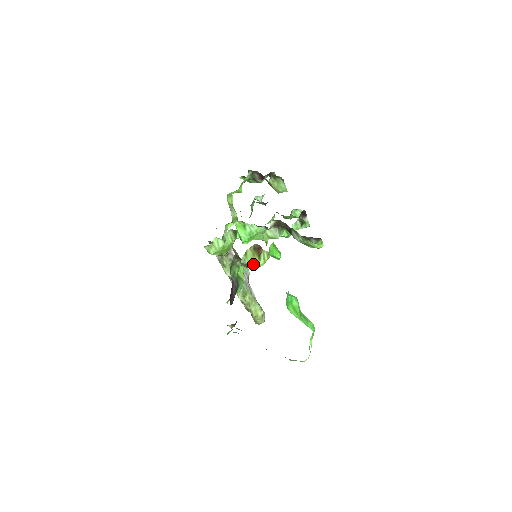
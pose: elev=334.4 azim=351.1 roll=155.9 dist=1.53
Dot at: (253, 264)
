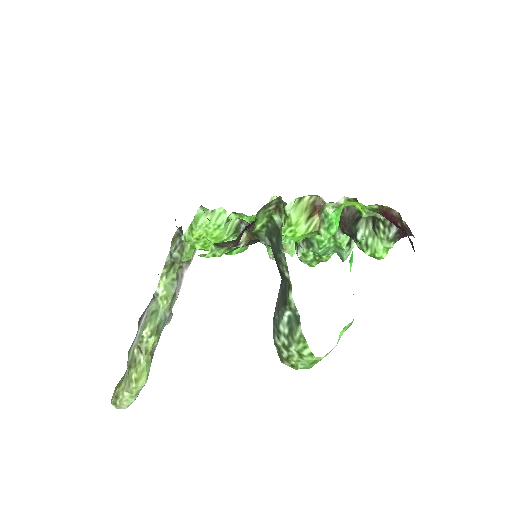
Dot at: (296, 219)
